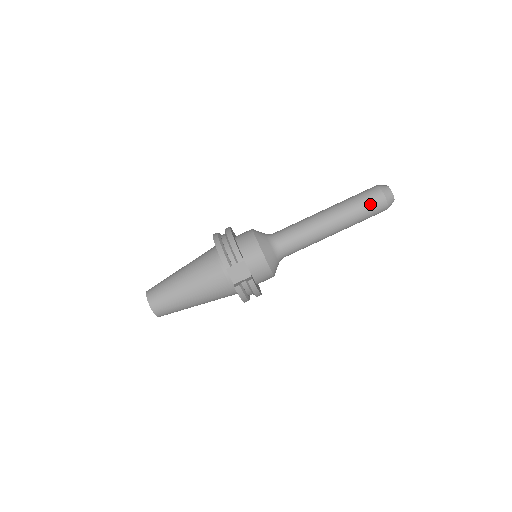
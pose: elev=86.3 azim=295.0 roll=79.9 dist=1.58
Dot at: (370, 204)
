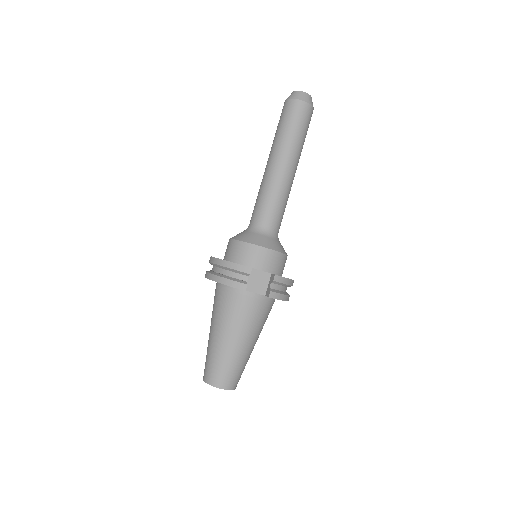
Dot at: (297, 118)
